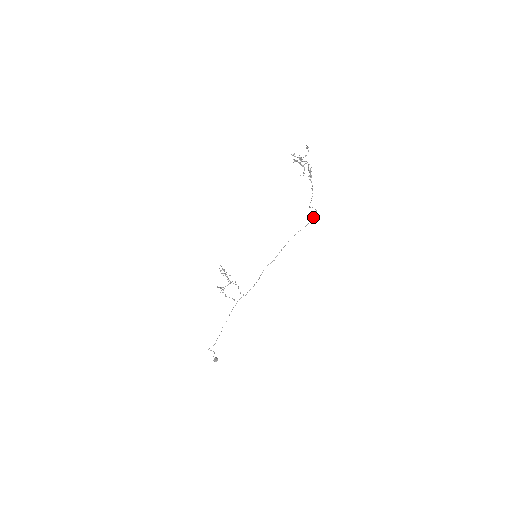
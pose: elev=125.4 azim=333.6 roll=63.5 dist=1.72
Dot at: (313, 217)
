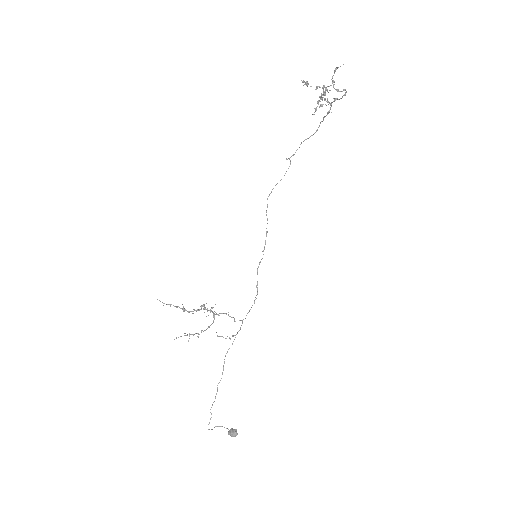
Dot at: (286, 171)
